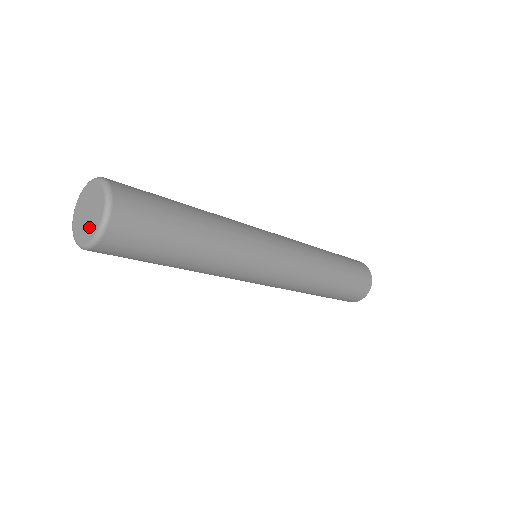
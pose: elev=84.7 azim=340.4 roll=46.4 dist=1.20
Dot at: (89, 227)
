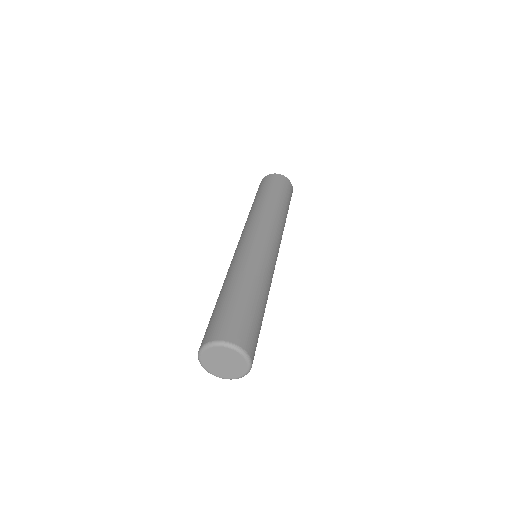
Dot at: (220, 371)
